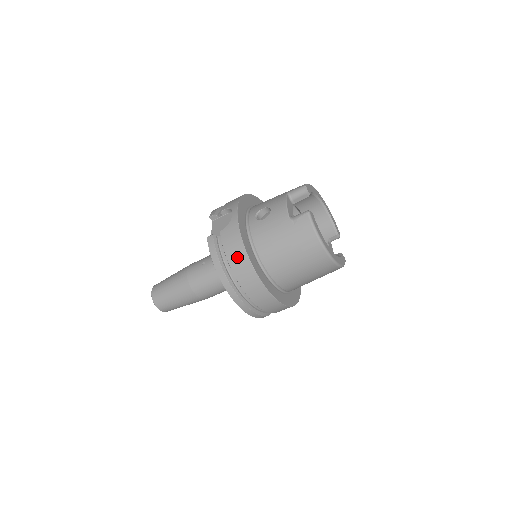
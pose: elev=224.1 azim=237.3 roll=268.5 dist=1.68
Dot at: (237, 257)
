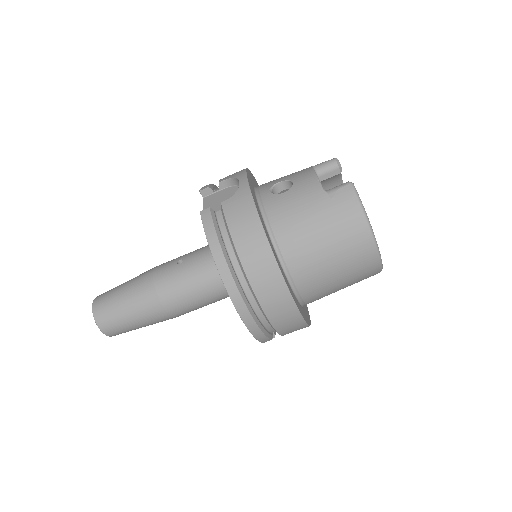
Dot at: (248, 237)
